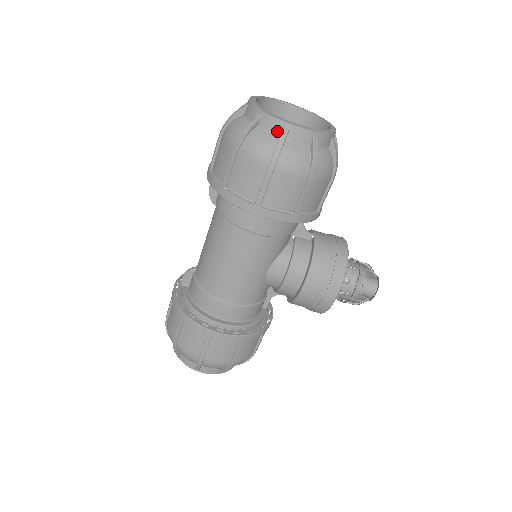
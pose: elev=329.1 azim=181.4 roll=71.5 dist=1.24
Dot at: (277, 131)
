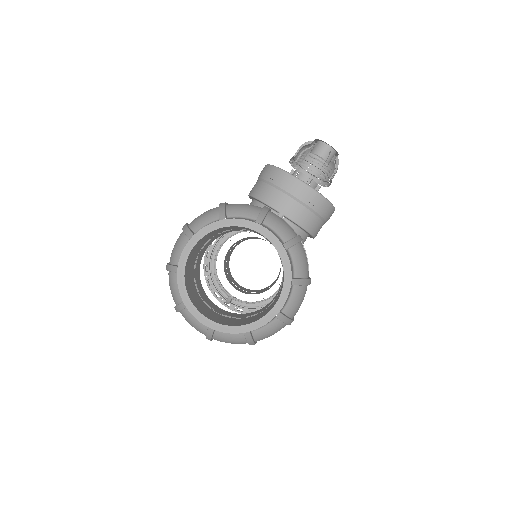
Dot at: (272, 320)
